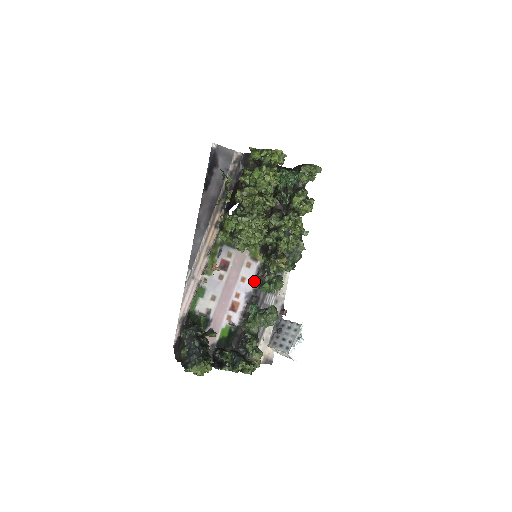
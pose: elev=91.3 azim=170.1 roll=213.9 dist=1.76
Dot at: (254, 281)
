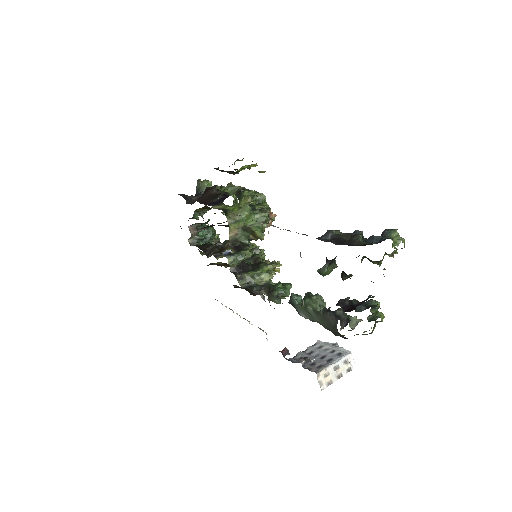
Dot at: occluded
